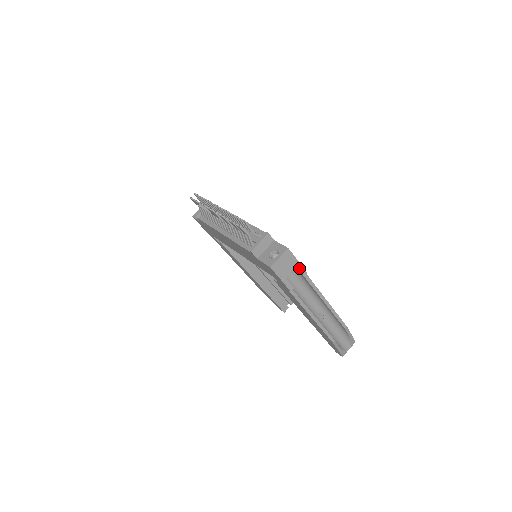
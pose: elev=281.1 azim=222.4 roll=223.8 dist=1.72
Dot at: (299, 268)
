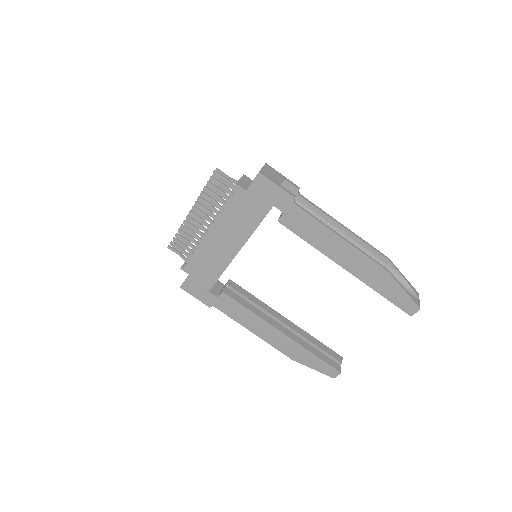
Dot at: (288, 182)
